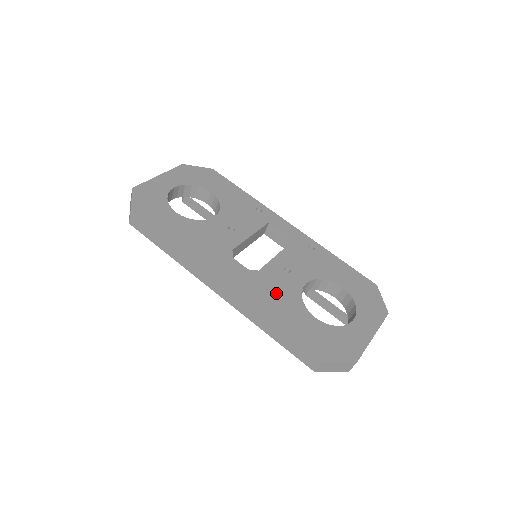
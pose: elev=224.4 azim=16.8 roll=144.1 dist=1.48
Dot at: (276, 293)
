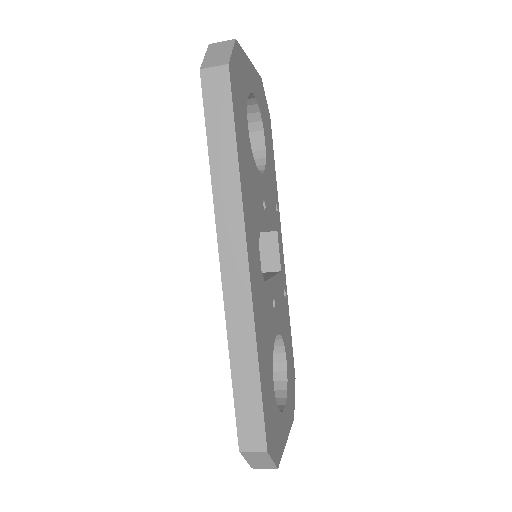
Dot at: (266, 325)
